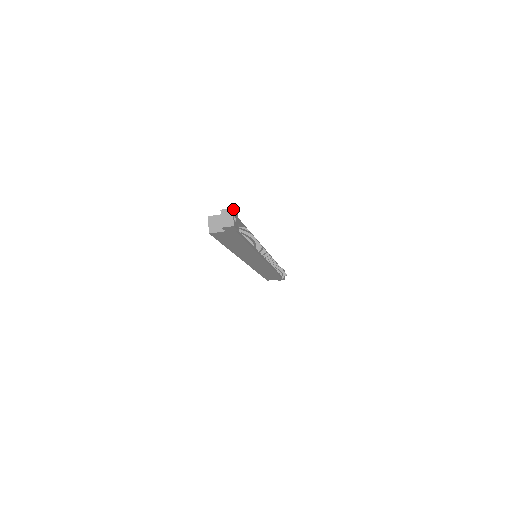
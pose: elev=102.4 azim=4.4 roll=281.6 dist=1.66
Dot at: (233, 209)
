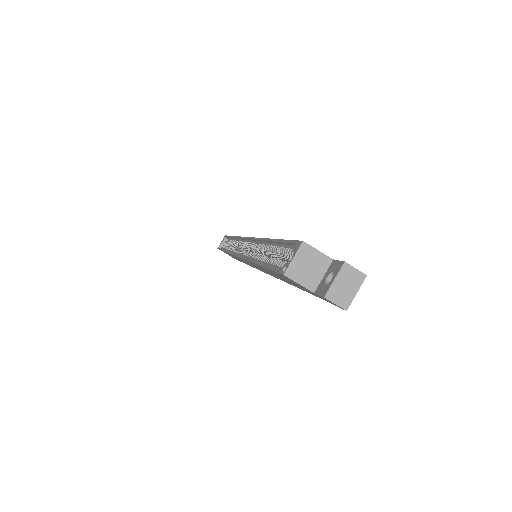
Dot at: (364, 274)
